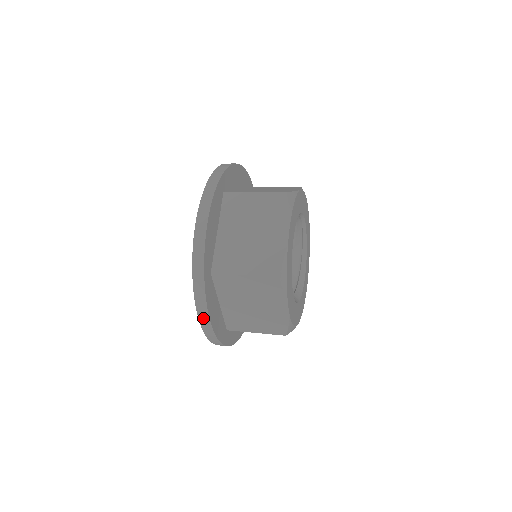
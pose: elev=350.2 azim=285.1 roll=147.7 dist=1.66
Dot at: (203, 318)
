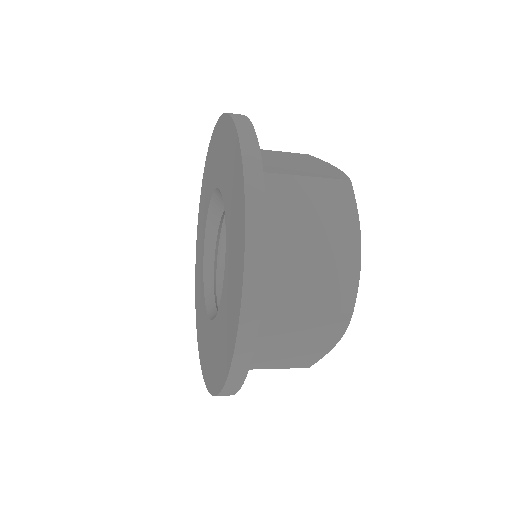
Dot at: (254, 217)
